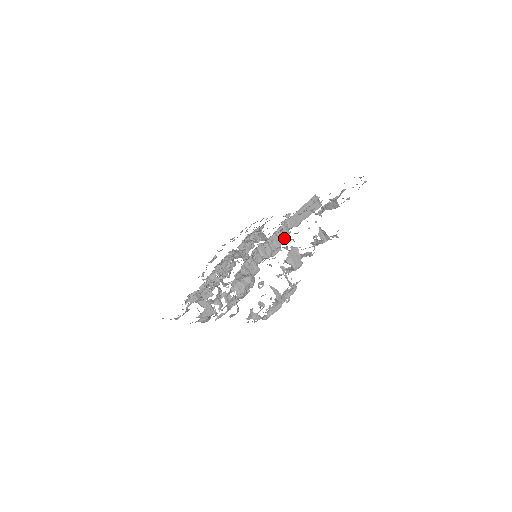
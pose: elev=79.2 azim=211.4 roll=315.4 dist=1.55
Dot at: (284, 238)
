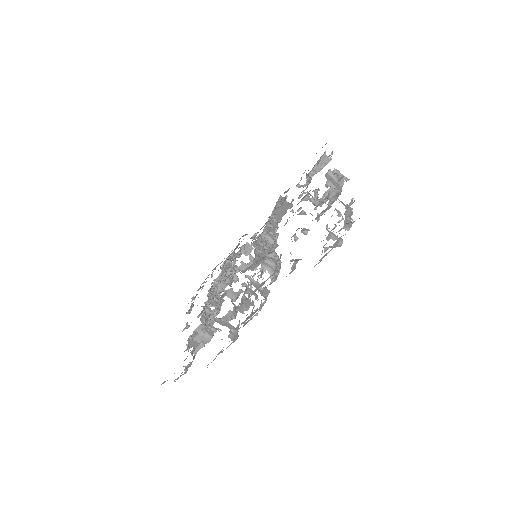
Dot at: (291, 204)
